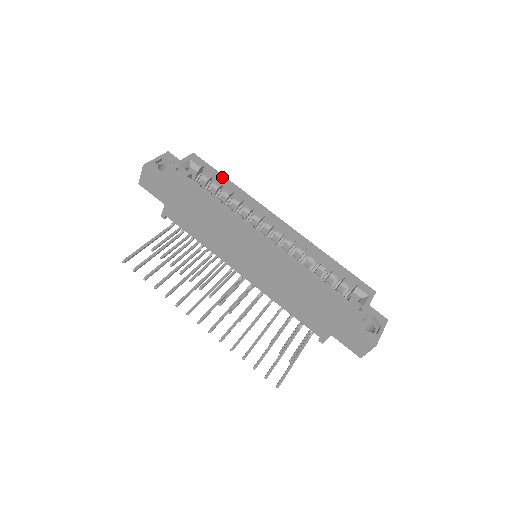
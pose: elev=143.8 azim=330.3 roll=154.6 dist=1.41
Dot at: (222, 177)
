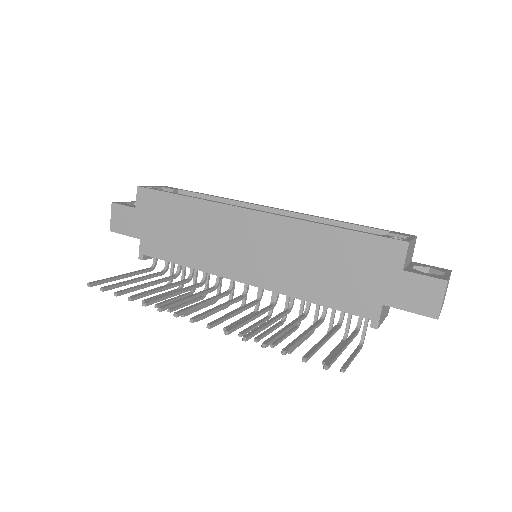
Dot at: (199, 193)
